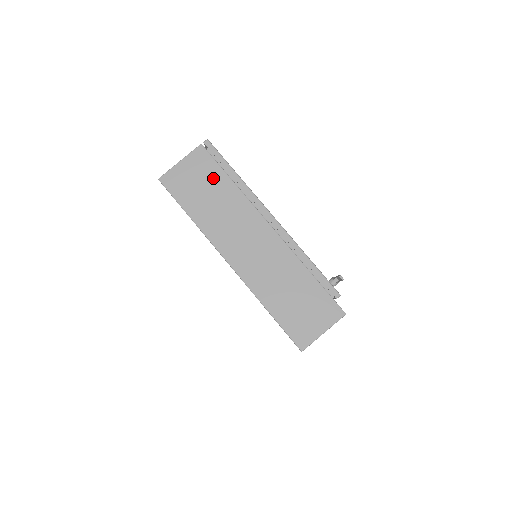
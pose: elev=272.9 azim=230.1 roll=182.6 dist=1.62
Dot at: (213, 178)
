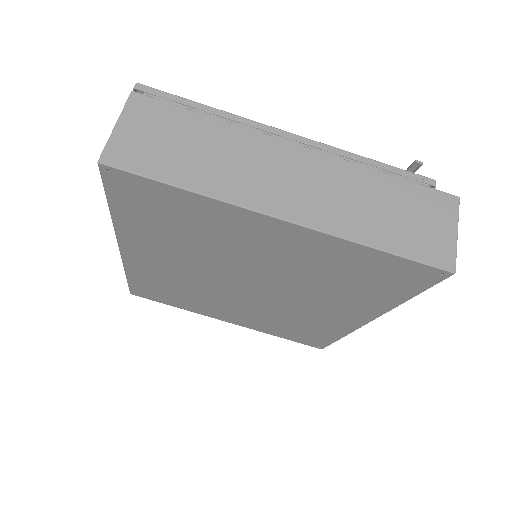
Dot at: (180, 124)
